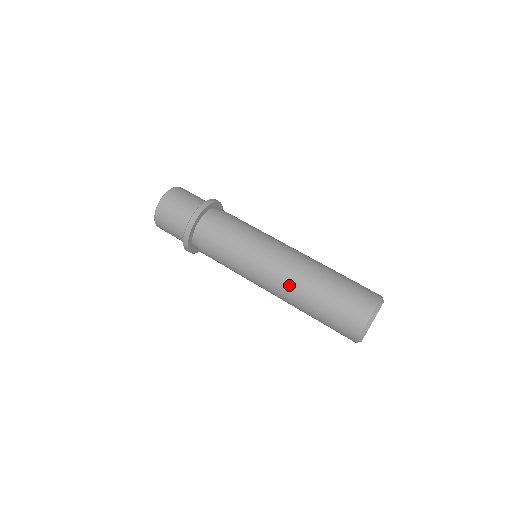
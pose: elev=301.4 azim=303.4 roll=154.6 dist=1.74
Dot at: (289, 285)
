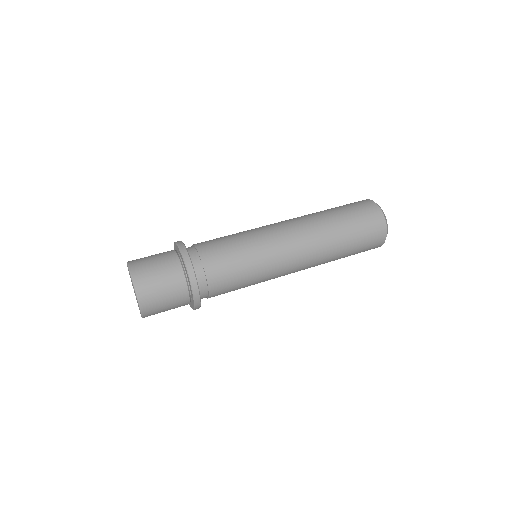
Dot at: (309, 229)
